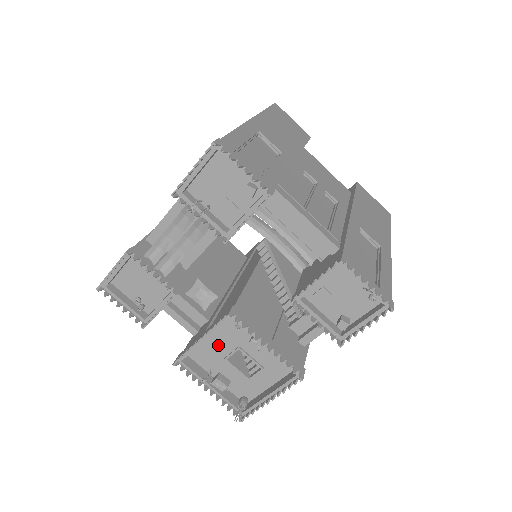
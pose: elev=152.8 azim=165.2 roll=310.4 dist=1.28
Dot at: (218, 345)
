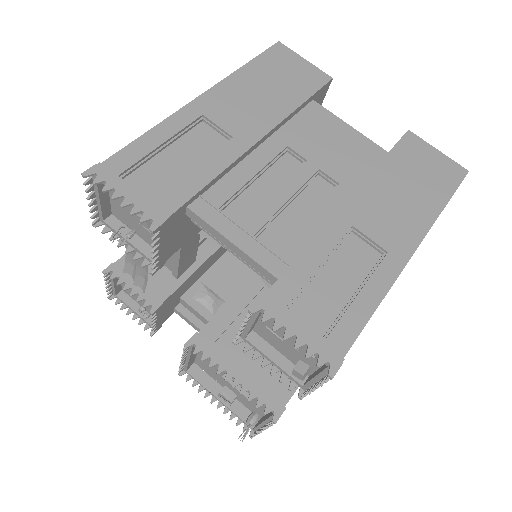
Dot at: occluded
